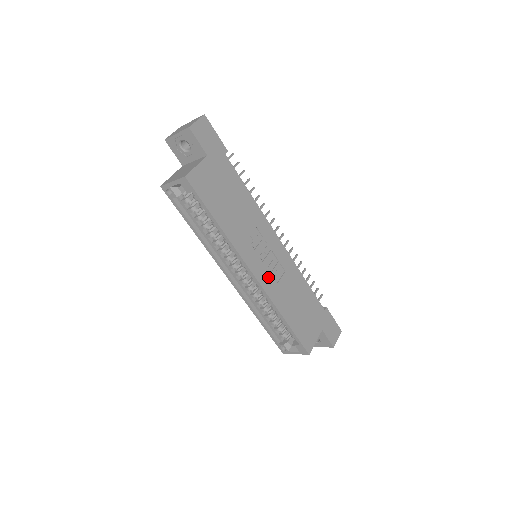
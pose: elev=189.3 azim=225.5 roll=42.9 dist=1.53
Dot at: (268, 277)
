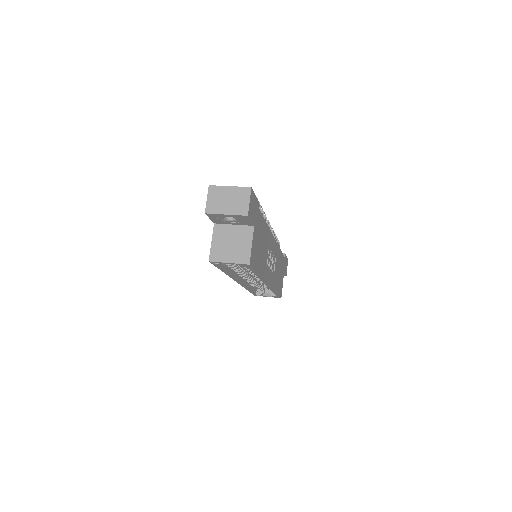
Dot at: (272, 275)
